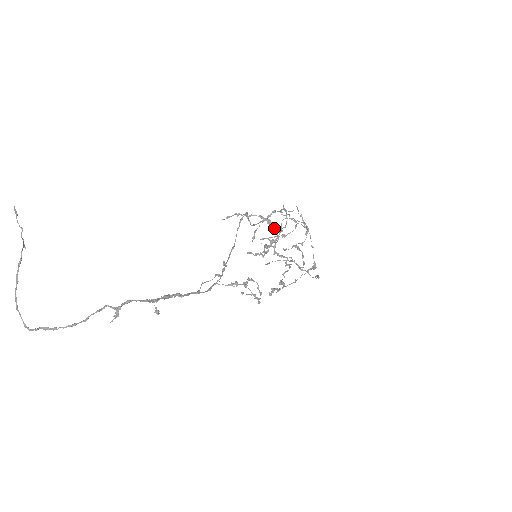
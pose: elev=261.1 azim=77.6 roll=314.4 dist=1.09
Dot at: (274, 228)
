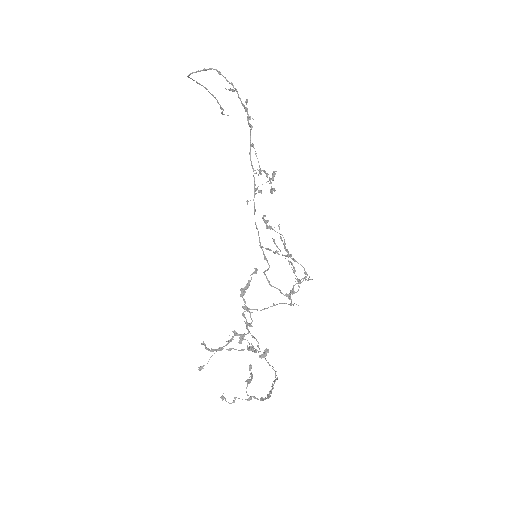
Dot at: occluded
